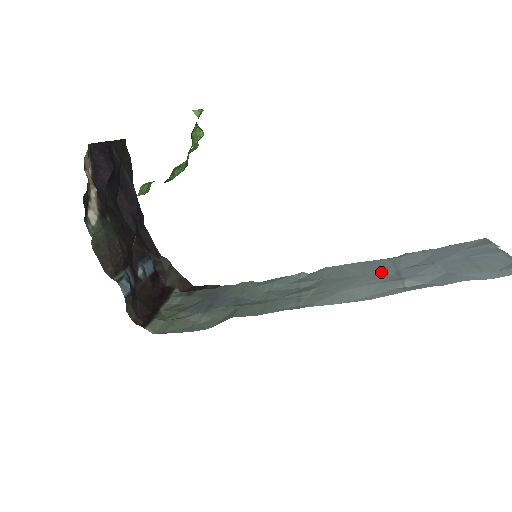
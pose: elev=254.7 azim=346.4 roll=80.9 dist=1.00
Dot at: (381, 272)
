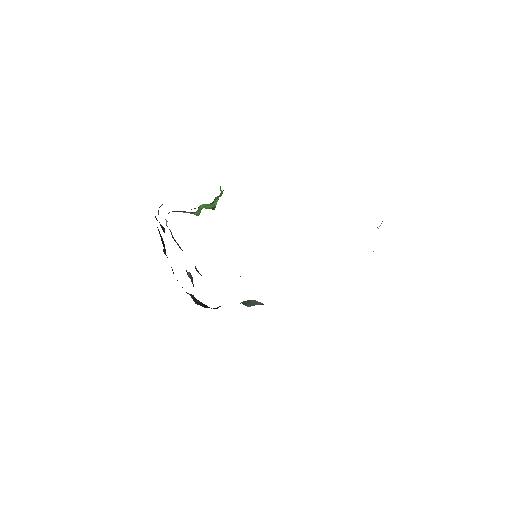
Dot at: occluded
